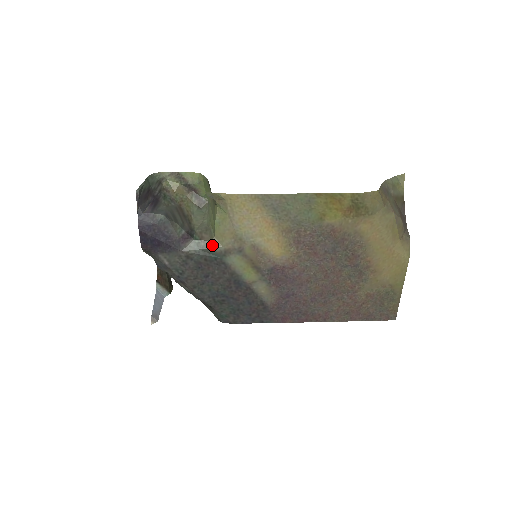
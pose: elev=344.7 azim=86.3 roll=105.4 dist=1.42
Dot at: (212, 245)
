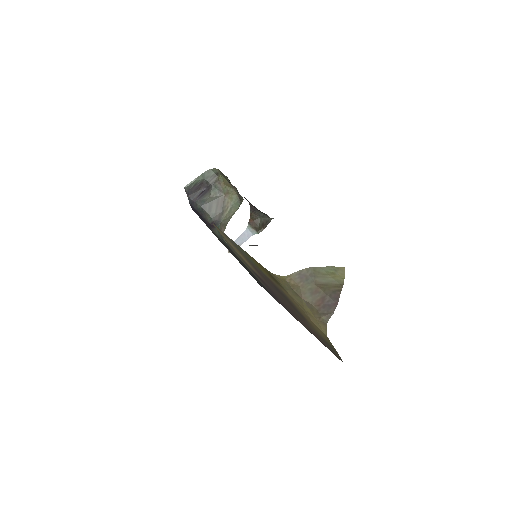
Dot at: (223, 238)
